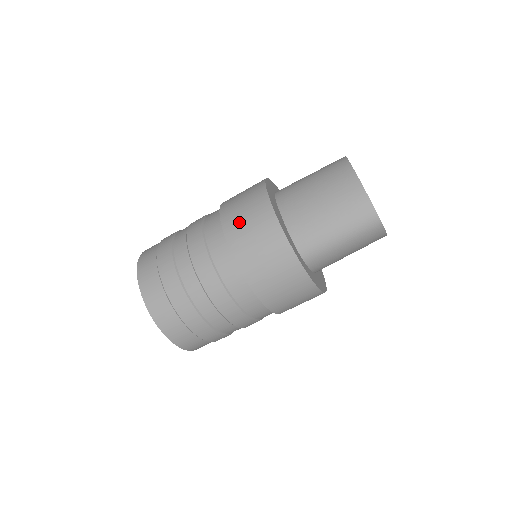
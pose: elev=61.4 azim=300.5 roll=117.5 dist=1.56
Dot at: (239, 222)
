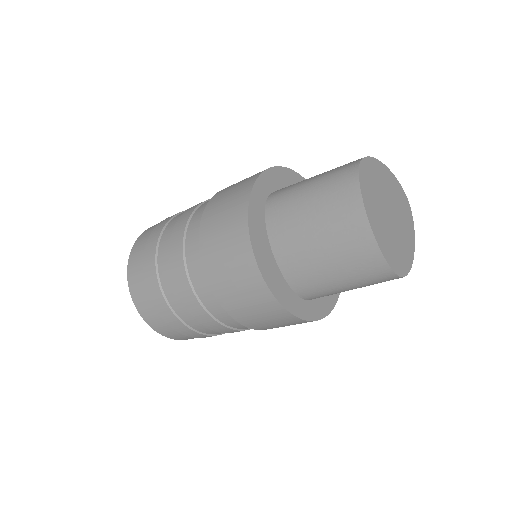
Dot at: (223, 276)
